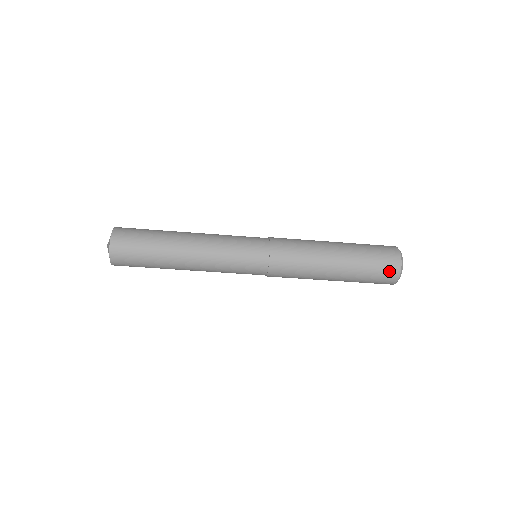
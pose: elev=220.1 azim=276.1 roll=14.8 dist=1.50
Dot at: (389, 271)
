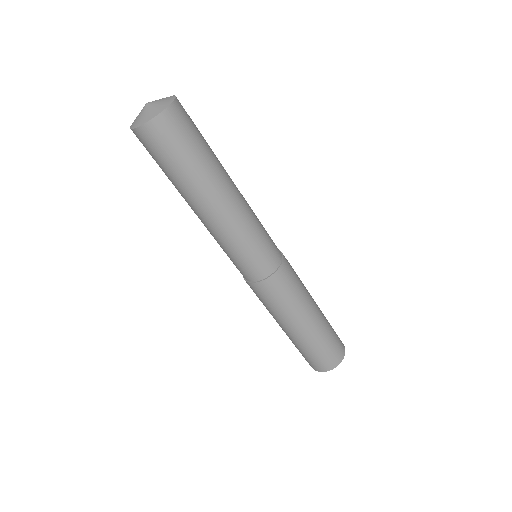
Dot at: (318, 365)
